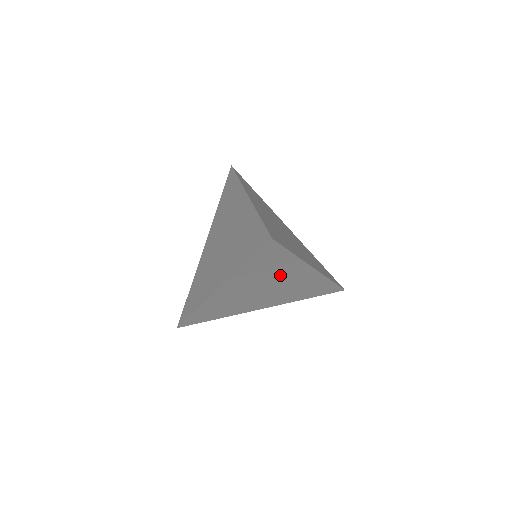
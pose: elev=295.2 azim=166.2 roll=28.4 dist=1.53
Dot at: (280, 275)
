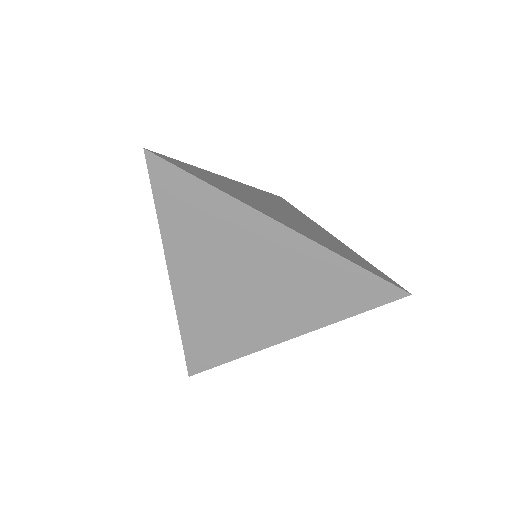
Dot at: (233, 240)
